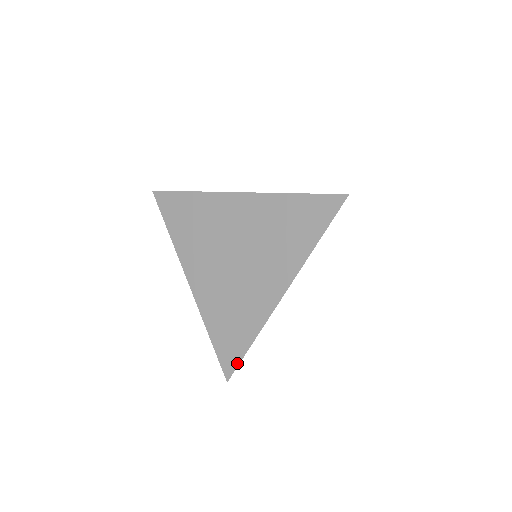
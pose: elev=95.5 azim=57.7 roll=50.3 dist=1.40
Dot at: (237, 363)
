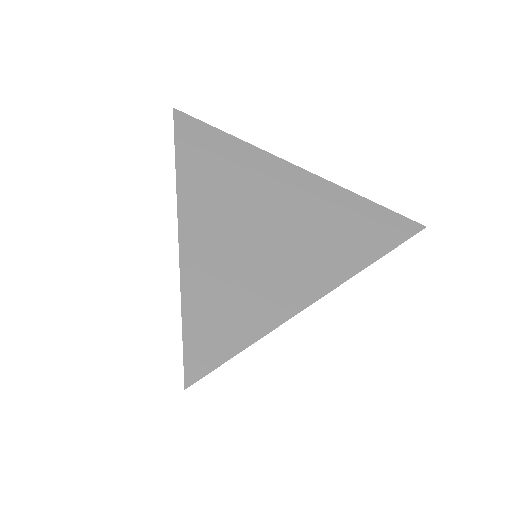
Dot at: (217, 363)
